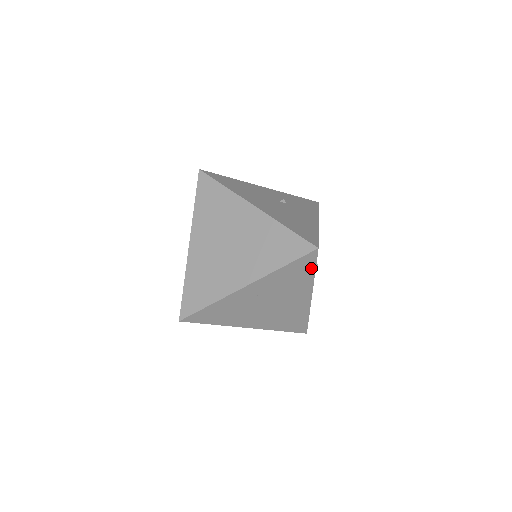
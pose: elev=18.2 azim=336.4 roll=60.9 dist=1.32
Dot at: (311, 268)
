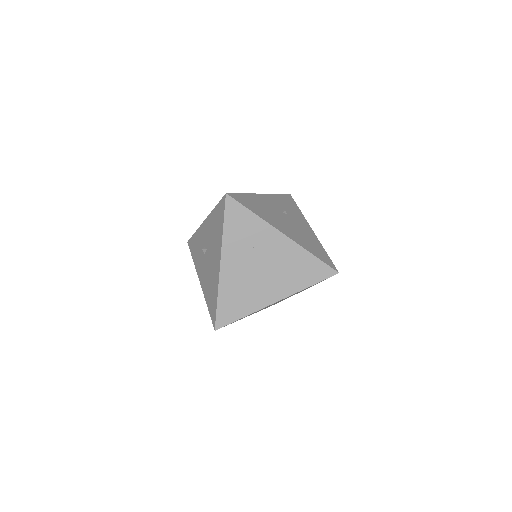
Dot at: occluded
